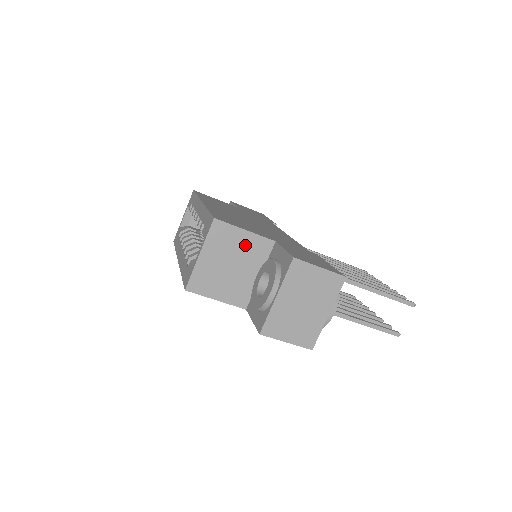
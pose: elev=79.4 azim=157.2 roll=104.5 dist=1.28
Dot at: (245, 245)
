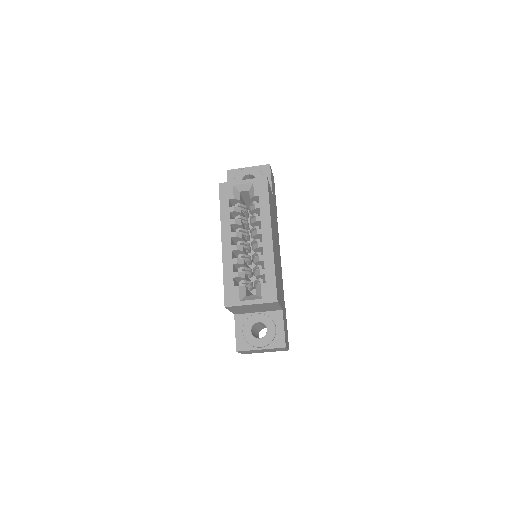
Dot at: (271, 308)
